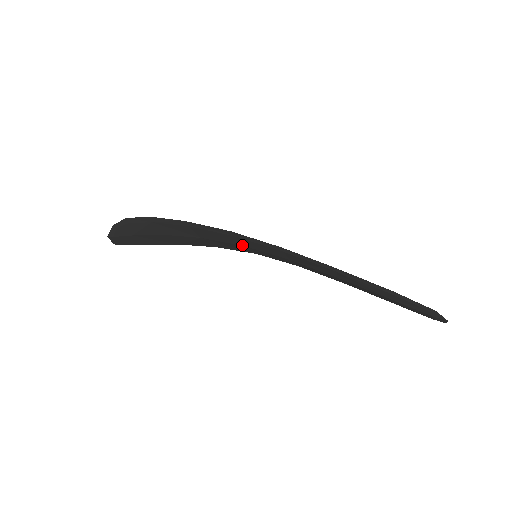
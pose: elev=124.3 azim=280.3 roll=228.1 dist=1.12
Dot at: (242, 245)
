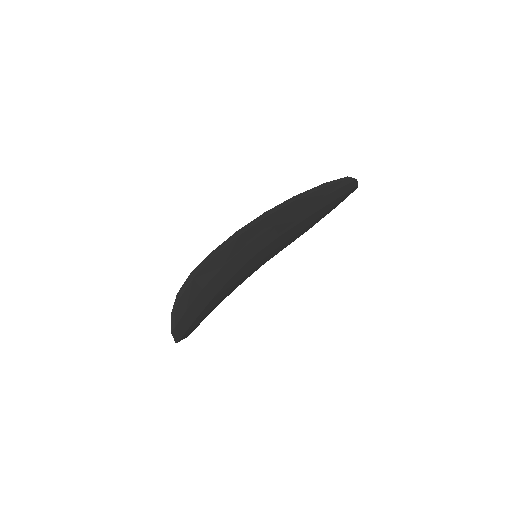
Dot at: (246, 245)
